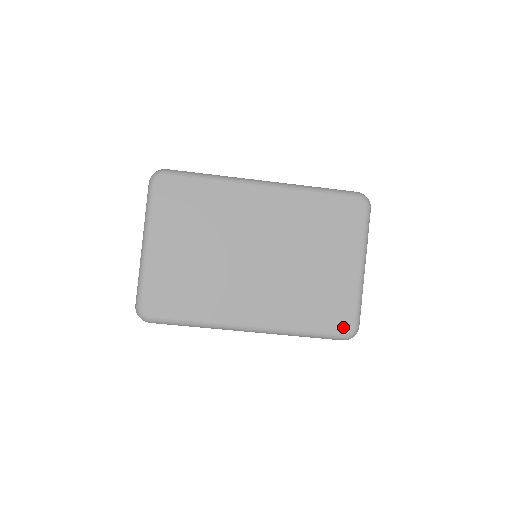
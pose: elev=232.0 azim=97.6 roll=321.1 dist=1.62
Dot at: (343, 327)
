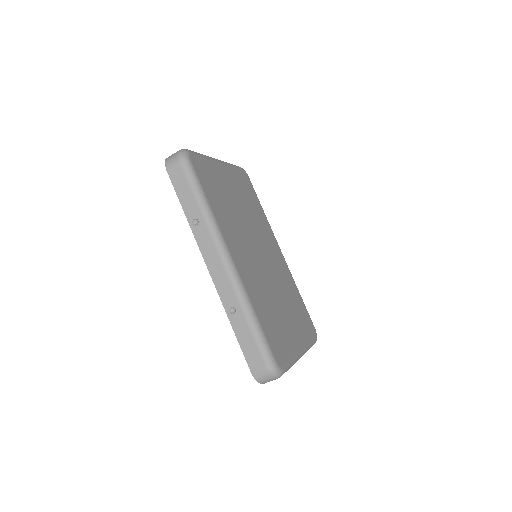
Dot at: (277, 356)
